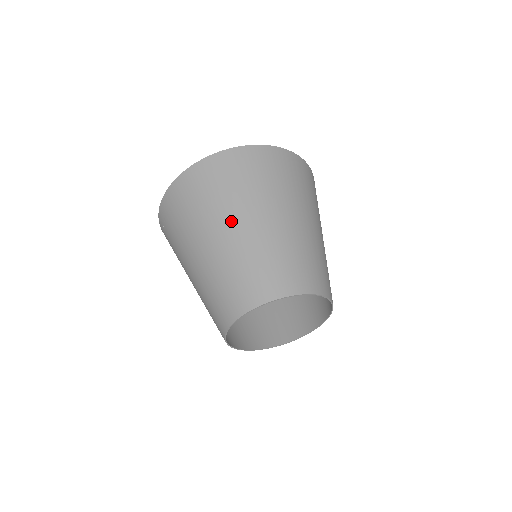
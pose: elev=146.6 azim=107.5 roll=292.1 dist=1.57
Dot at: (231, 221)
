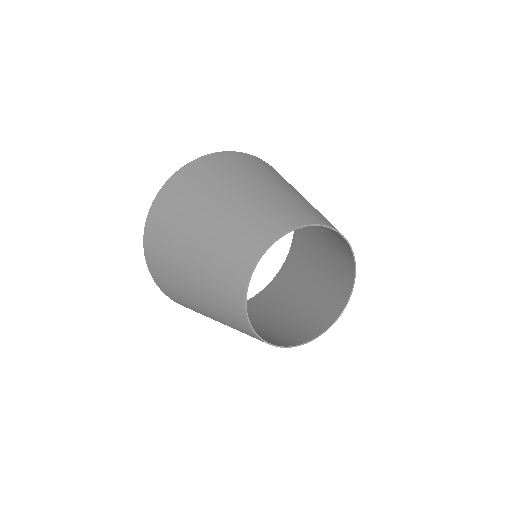
Dot at: (207, 208)
